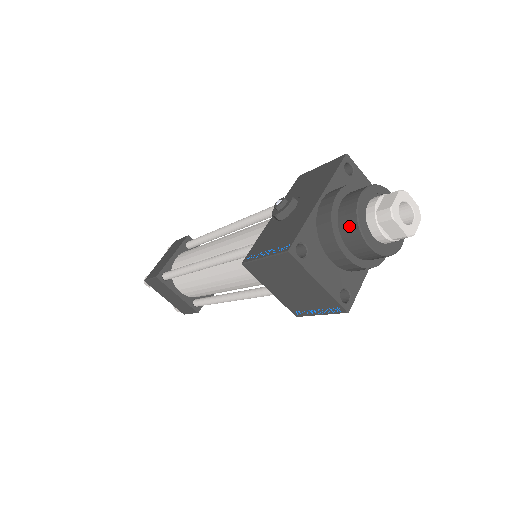
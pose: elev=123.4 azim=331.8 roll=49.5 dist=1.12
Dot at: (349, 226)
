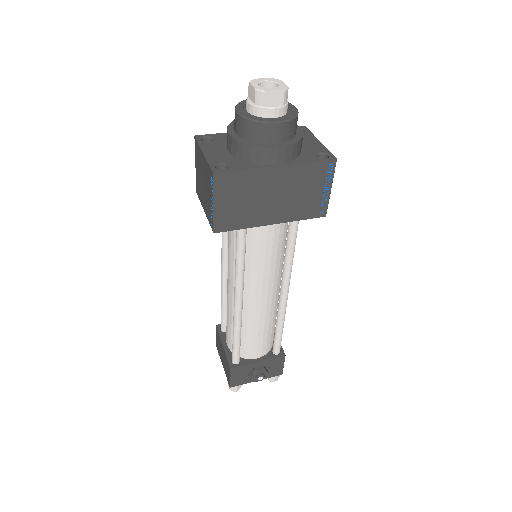
Dot at: occluded
